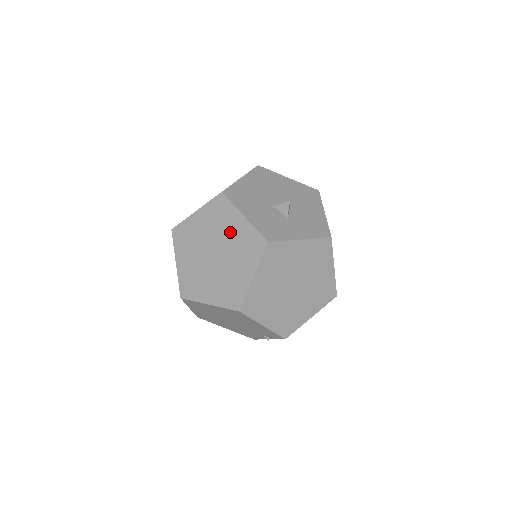
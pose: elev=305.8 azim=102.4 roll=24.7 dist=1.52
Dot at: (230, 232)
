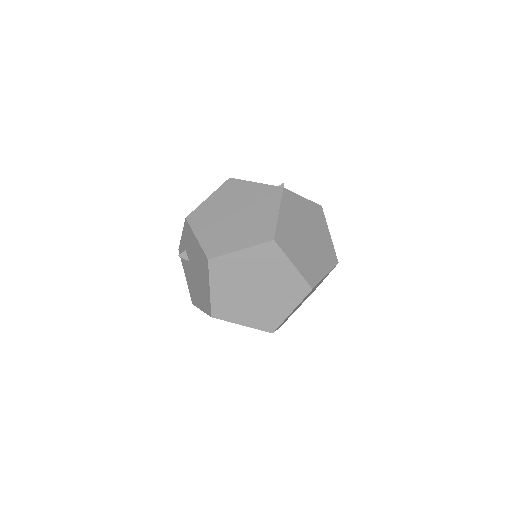
Dot at: (246, 196)
